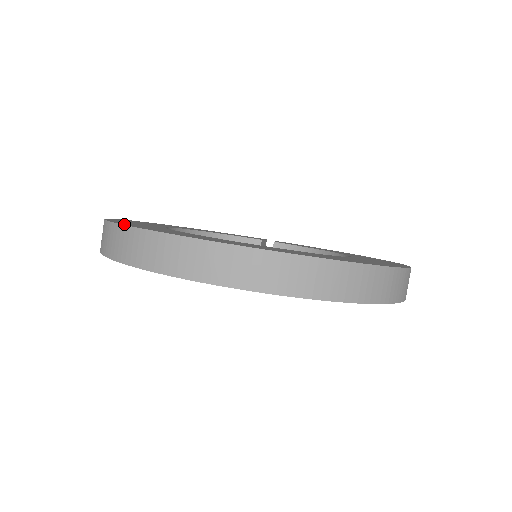
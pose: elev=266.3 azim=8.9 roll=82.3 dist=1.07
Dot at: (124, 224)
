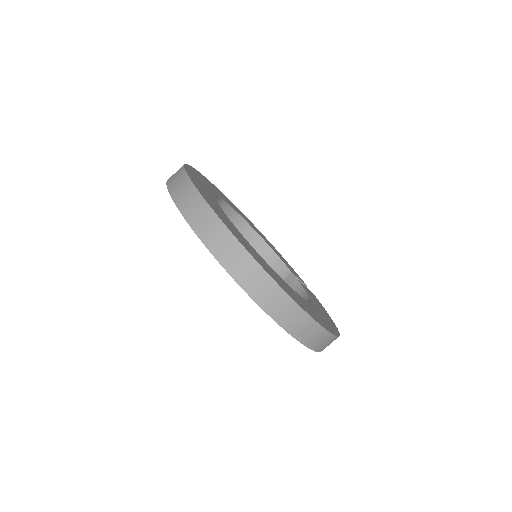
Dot at: (187, 165)
